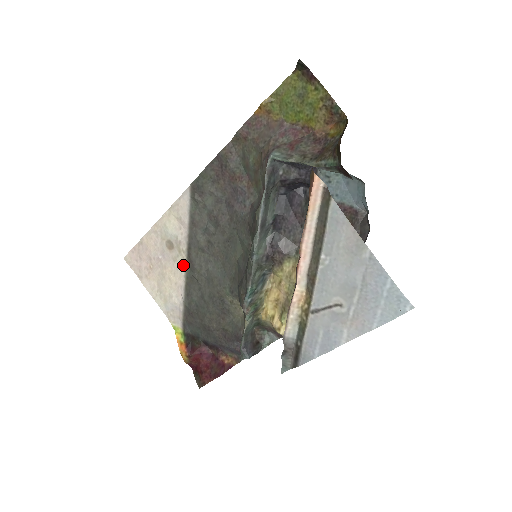
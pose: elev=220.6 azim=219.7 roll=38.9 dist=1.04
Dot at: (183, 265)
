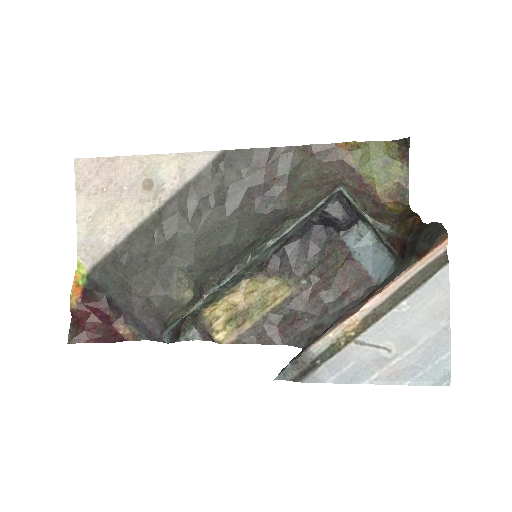
Dot at: (147, 212)
